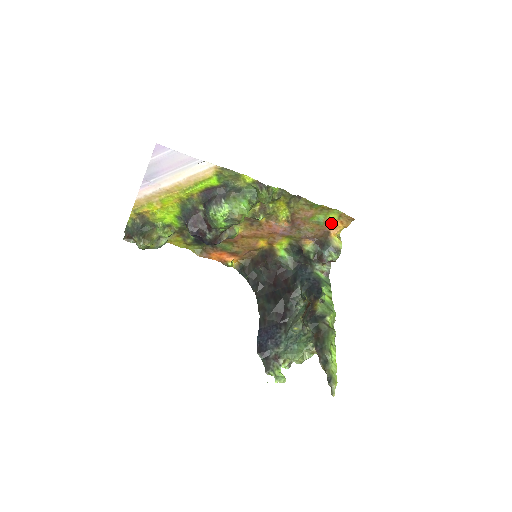
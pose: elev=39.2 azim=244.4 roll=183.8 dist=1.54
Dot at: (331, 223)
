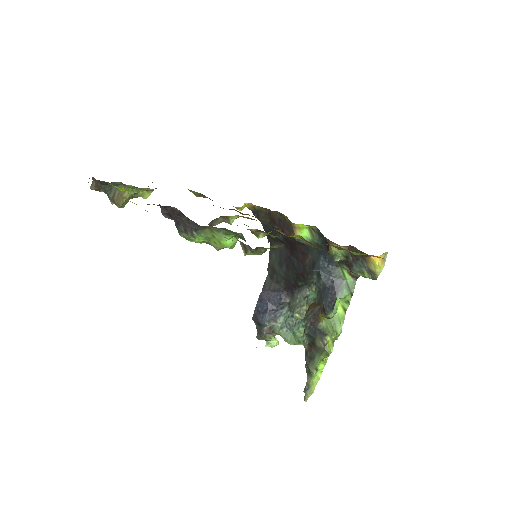
Dot at: (371, 255)
